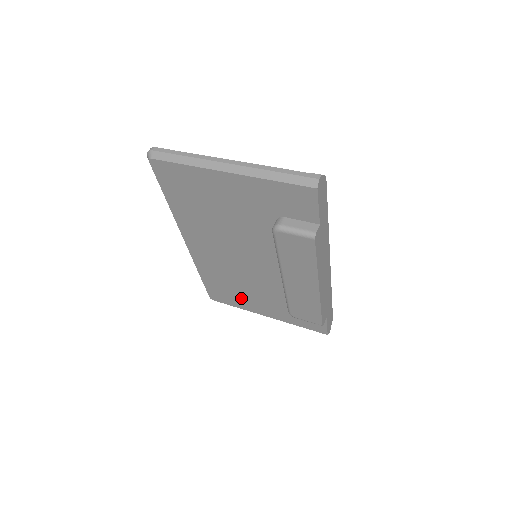
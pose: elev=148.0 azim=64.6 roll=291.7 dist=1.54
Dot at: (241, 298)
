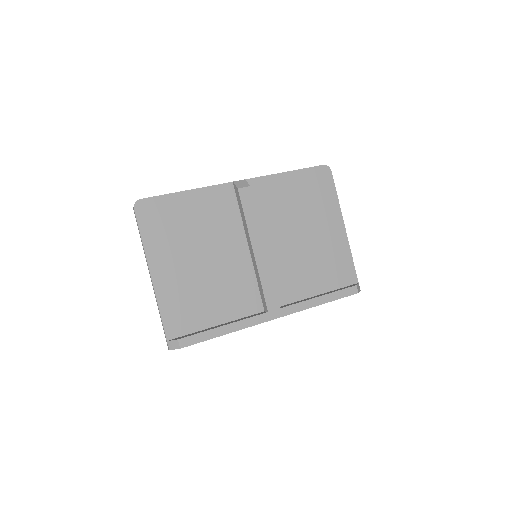
Dot at: occluded
